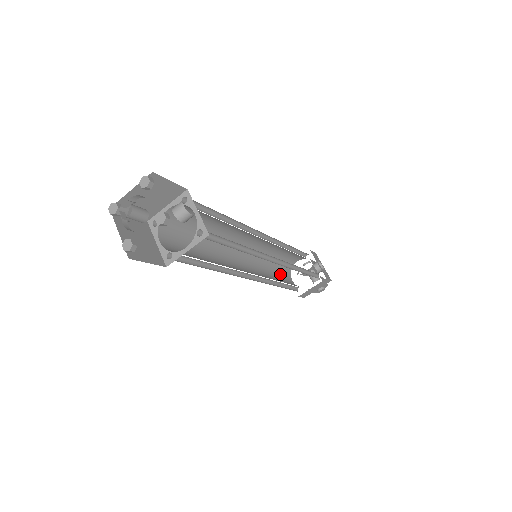
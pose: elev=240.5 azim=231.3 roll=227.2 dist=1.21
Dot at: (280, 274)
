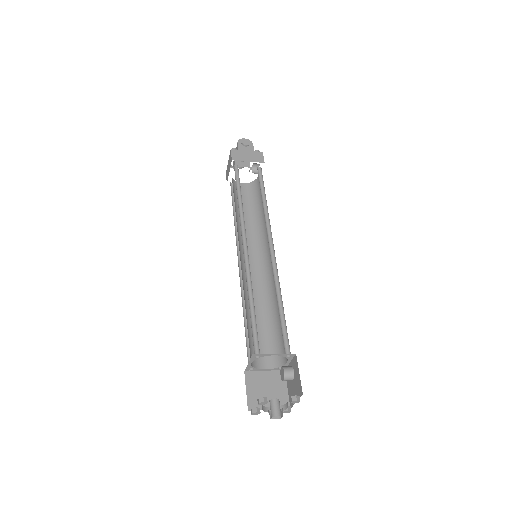
Dot at: occluded
